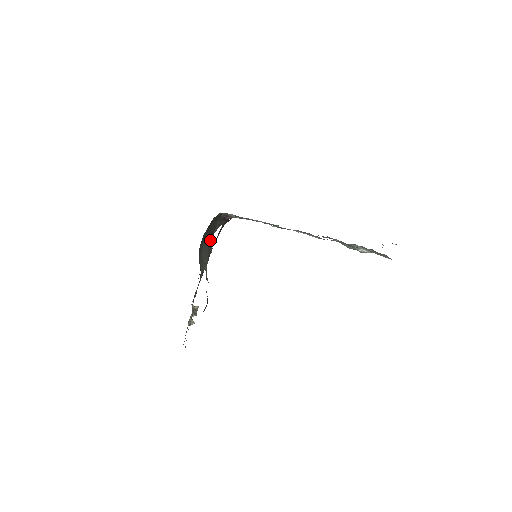
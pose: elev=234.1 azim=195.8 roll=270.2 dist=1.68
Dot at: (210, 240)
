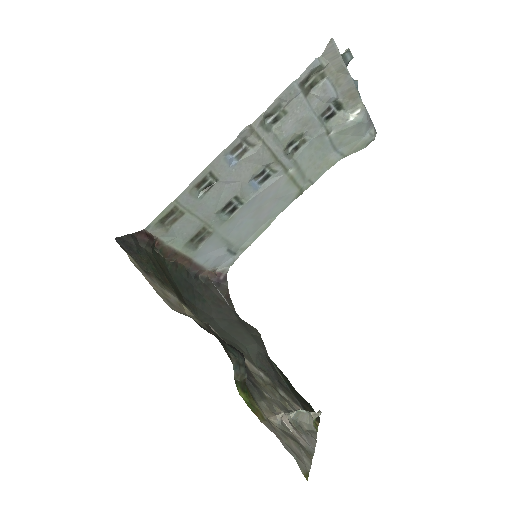
Dot at: (237, 319)
